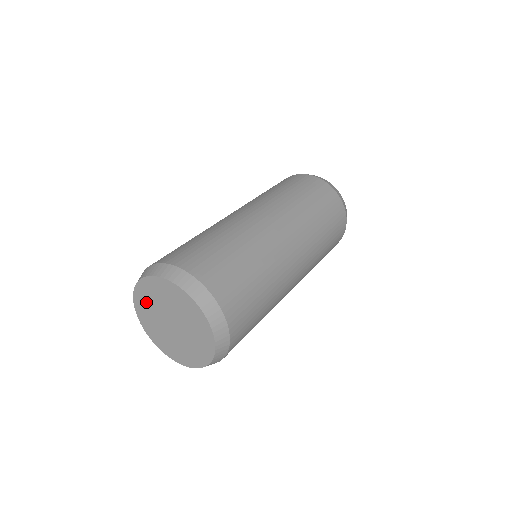
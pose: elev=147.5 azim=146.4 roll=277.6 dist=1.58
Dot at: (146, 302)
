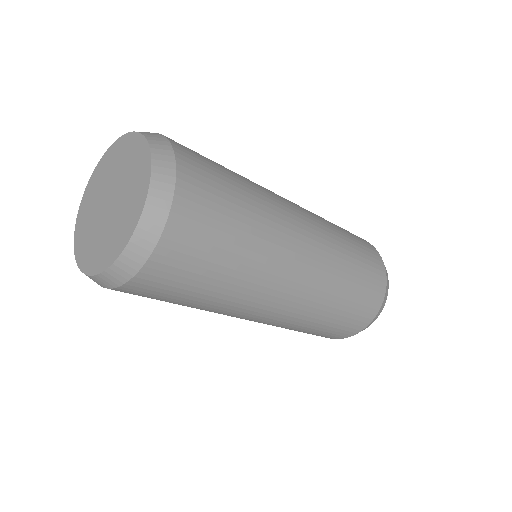
Dot at: (105, 169)
